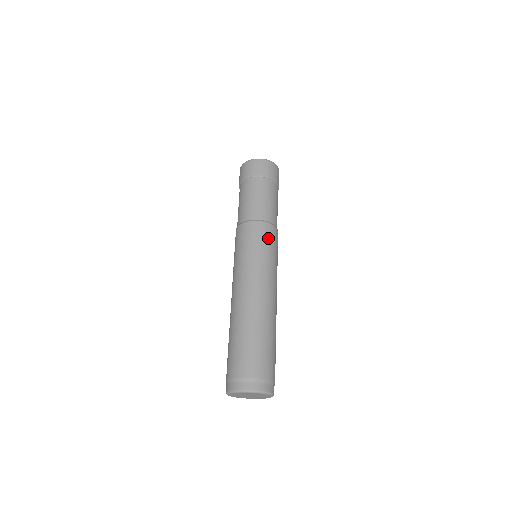
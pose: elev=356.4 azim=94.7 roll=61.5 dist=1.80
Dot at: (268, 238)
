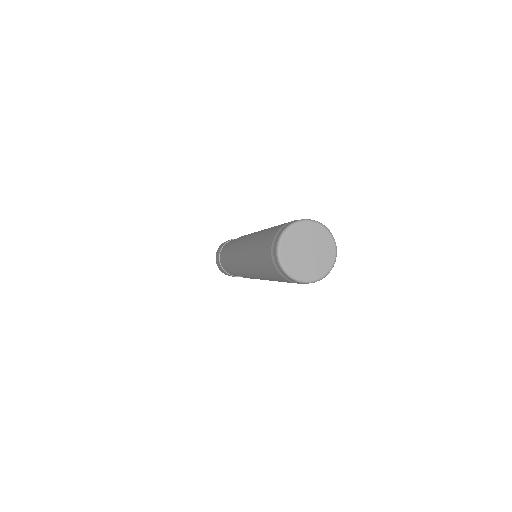
Dot at: occluded
